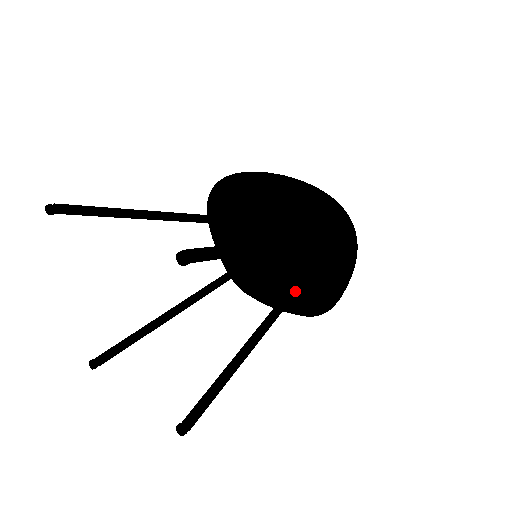
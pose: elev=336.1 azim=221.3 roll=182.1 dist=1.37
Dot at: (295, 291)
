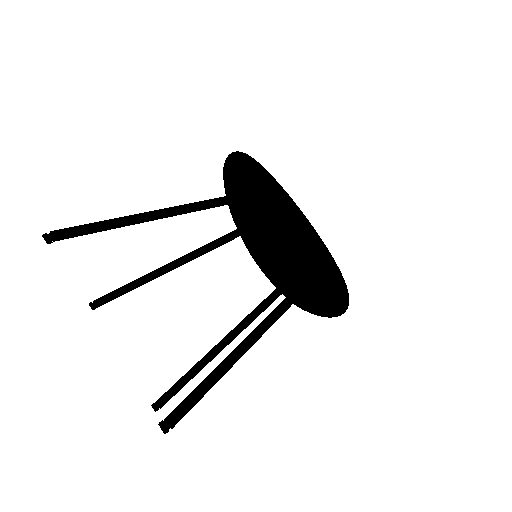
Dot at: (281, 294)
